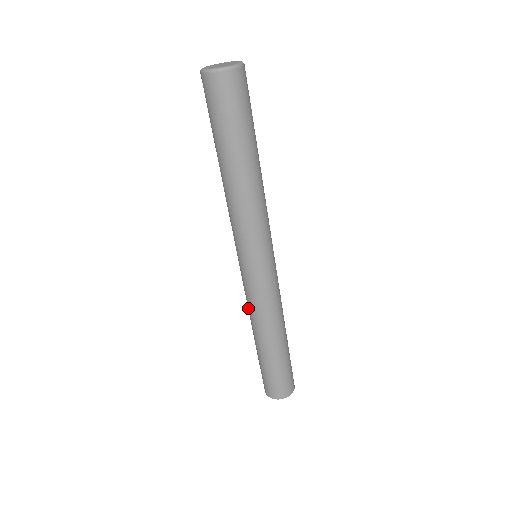
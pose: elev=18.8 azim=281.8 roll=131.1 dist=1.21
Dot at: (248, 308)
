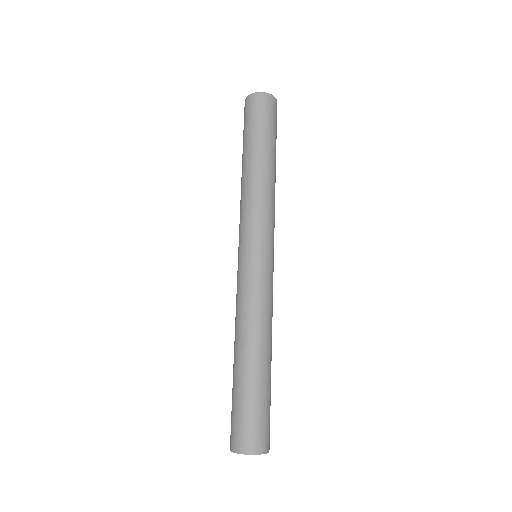
Dot at: (247, 310)
